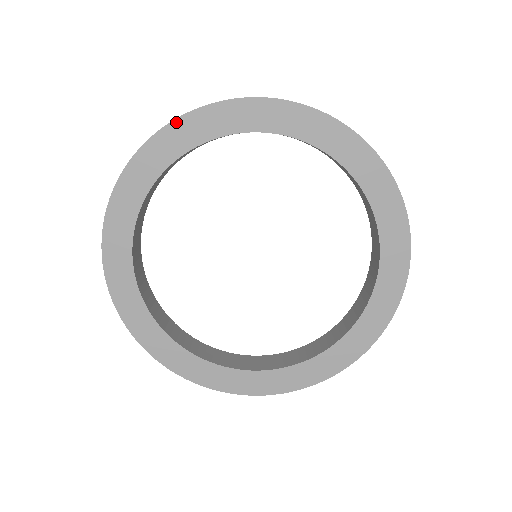
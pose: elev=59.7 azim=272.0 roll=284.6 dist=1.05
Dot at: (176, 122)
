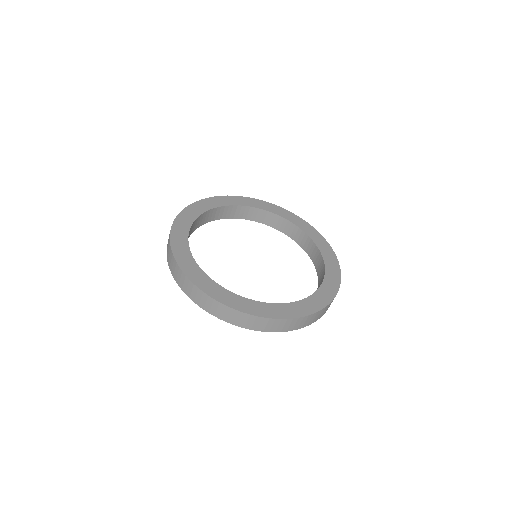
Dot at: (256, 200)
